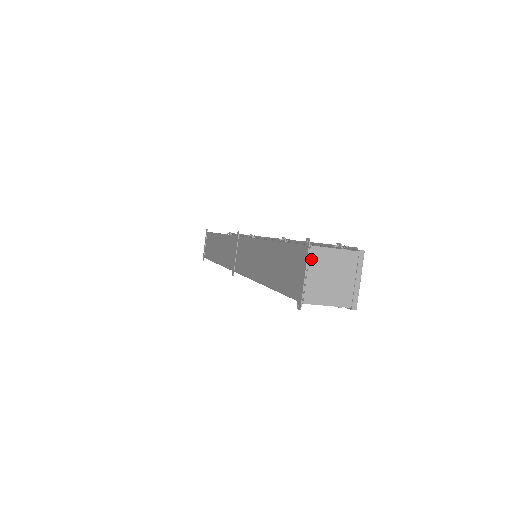
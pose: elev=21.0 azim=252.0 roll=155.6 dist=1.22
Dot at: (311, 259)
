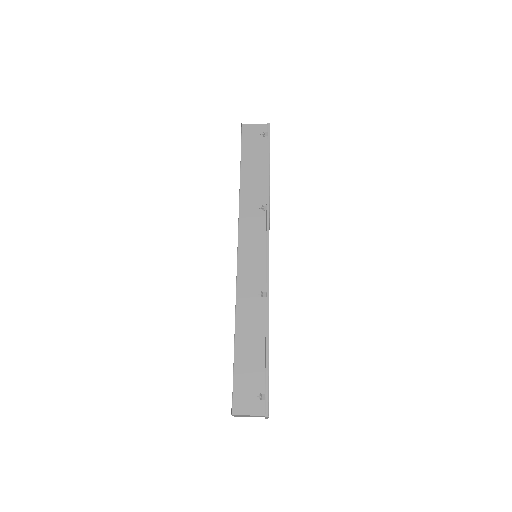
Dot at: occluded
